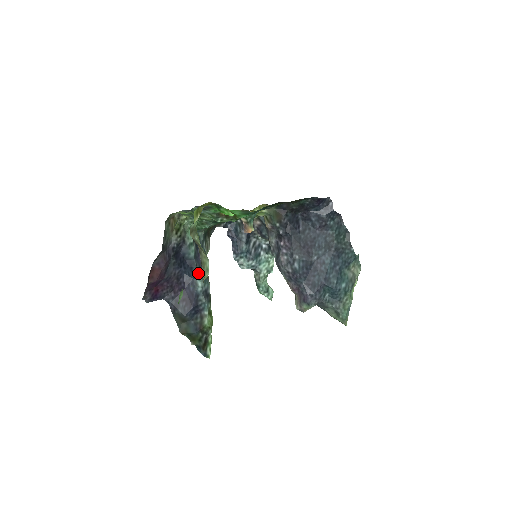
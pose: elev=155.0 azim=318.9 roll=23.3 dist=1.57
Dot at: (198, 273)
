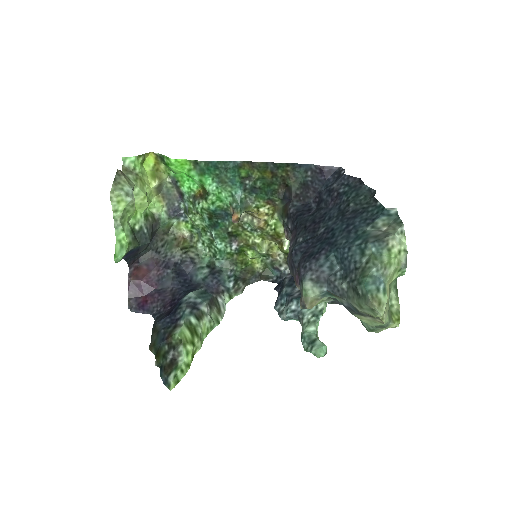
Dot at: (197, 290)
